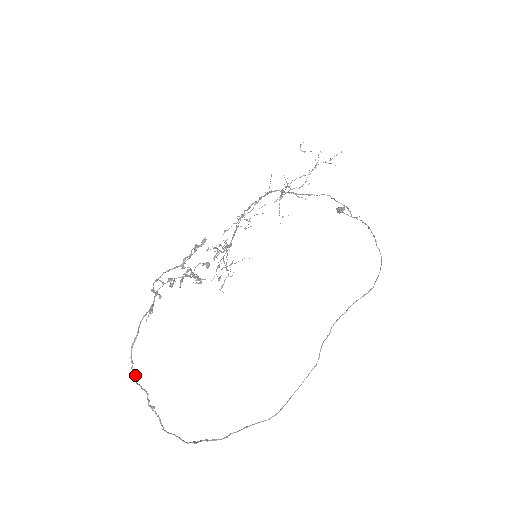
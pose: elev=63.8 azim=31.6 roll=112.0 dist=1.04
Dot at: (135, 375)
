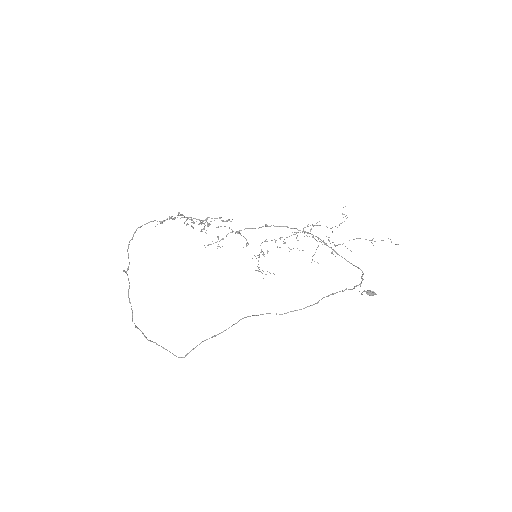
Dot at: occluded
